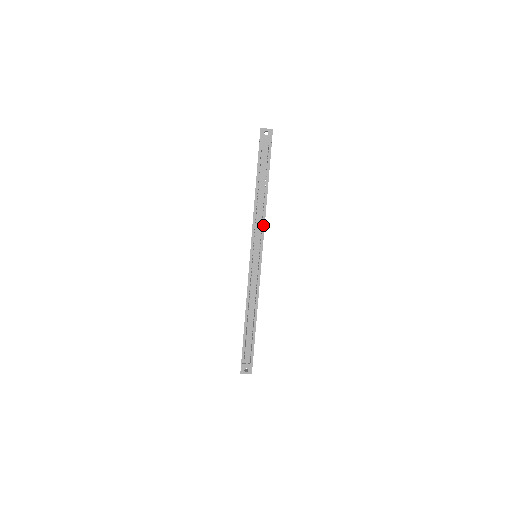
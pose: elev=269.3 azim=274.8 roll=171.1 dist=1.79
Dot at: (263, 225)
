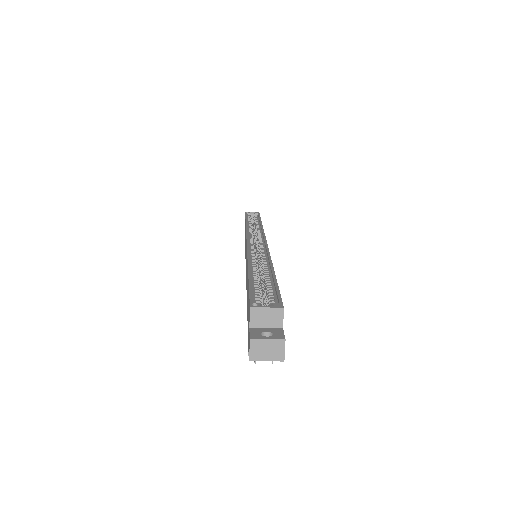
Dot at: occluded
